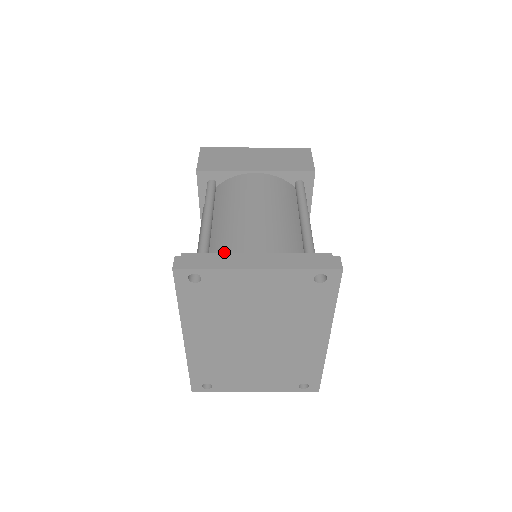
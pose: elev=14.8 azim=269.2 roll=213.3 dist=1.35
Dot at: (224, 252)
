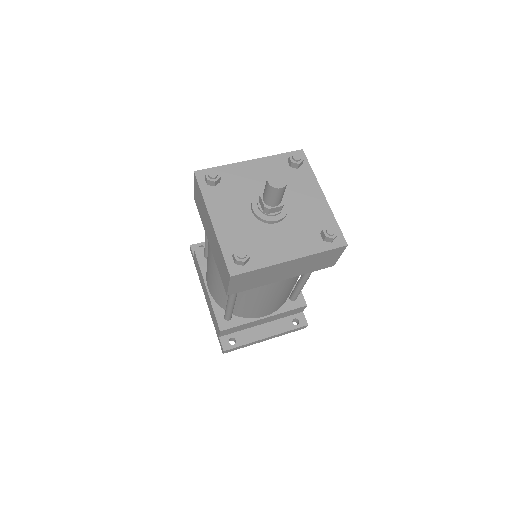
Dot at: (244, 315)
